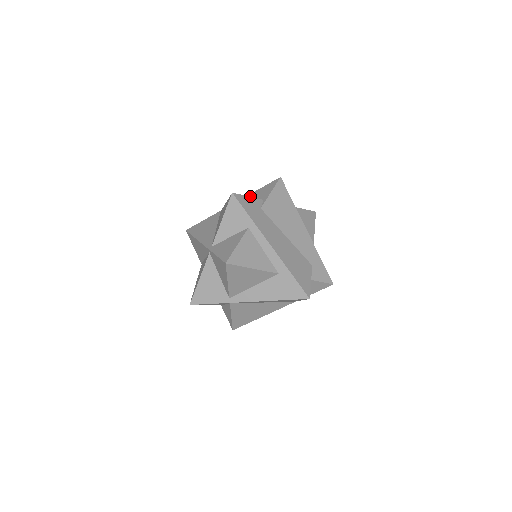
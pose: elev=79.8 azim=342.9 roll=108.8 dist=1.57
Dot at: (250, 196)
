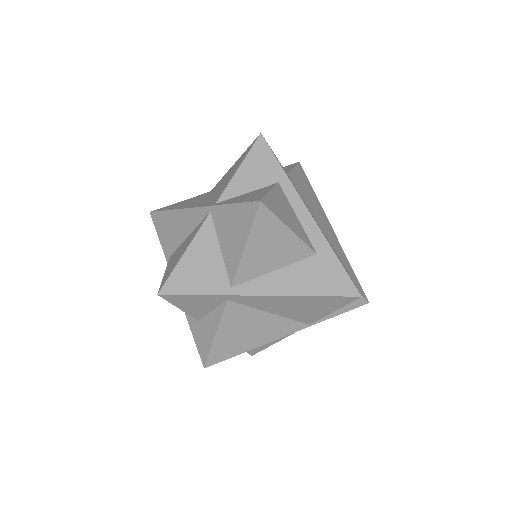
Dot at: occluded
